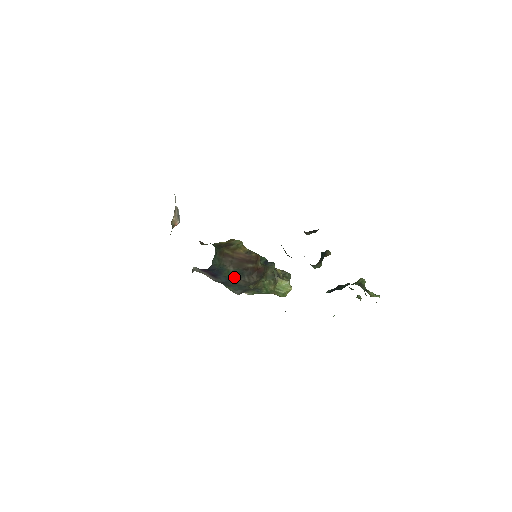
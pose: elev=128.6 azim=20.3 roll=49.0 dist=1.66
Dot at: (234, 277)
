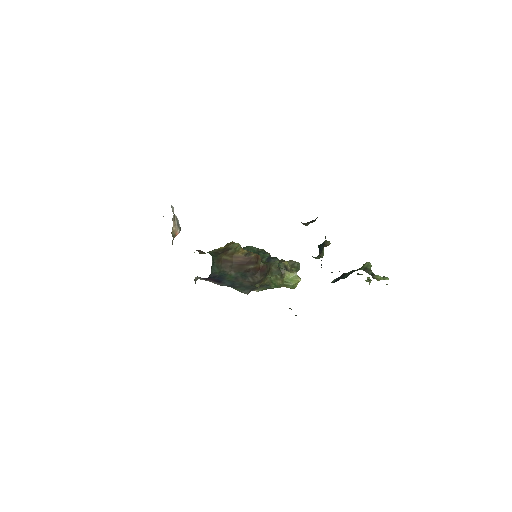
Dot at: (238, 280)
